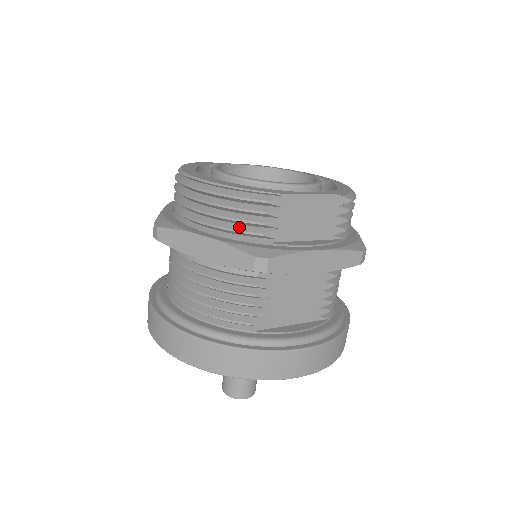
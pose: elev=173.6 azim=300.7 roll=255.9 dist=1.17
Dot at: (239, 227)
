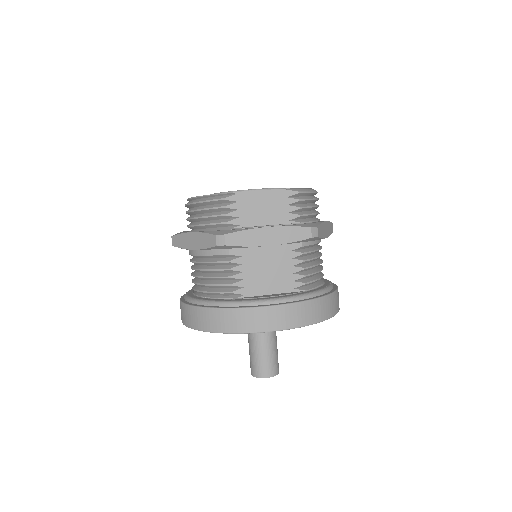
Dot at: (212, 222)
